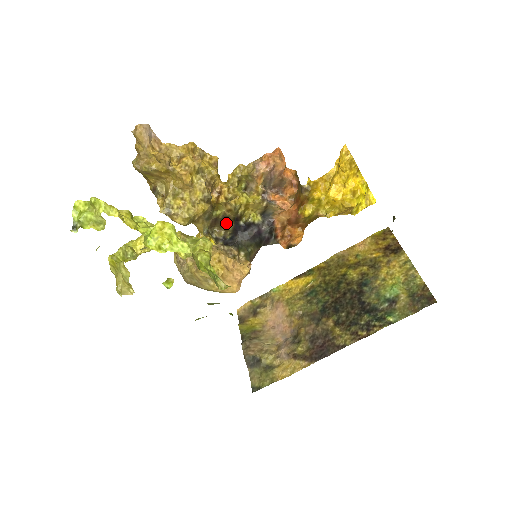
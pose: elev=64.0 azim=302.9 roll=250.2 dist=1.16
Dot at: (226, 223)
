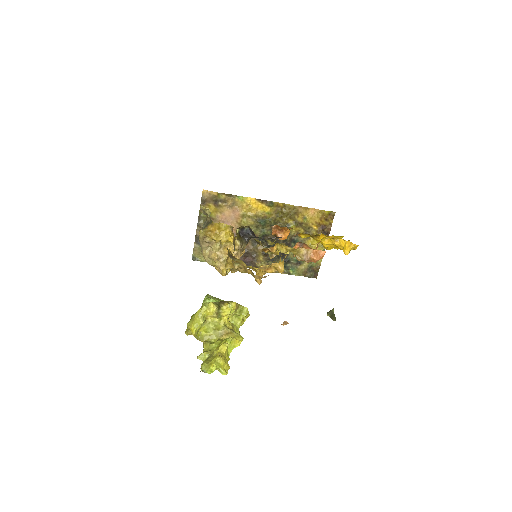
Dot at: occluded
